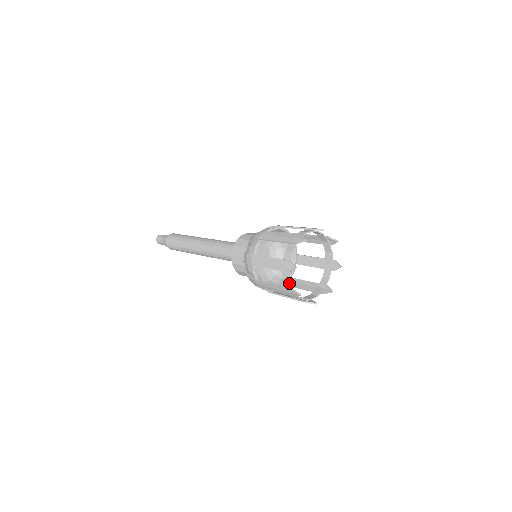
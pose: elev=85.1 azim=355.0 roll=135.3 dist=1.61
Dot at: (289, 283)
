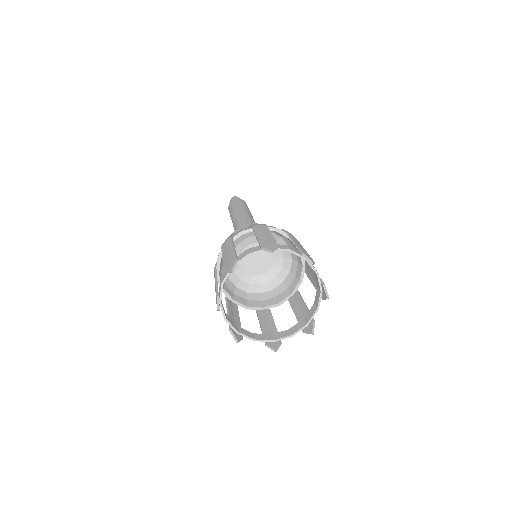
Dot at: occluded
